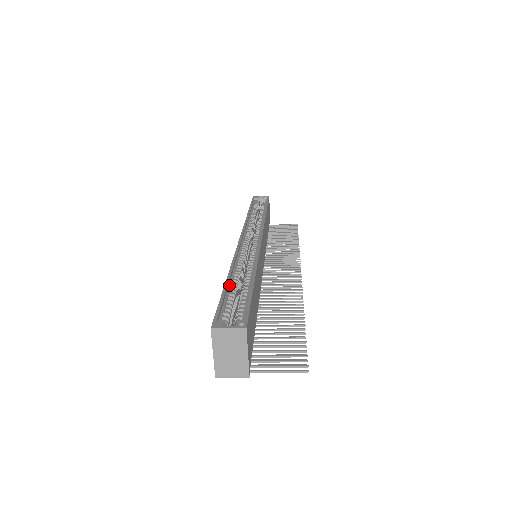
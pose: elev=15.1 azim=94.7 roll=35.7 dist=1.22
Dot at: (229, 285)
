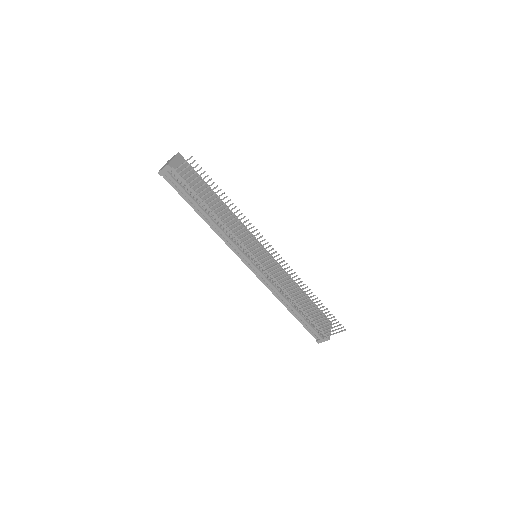
Dot at: occluded
